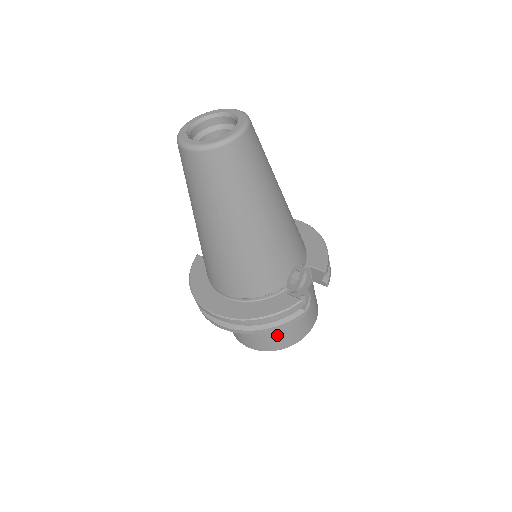
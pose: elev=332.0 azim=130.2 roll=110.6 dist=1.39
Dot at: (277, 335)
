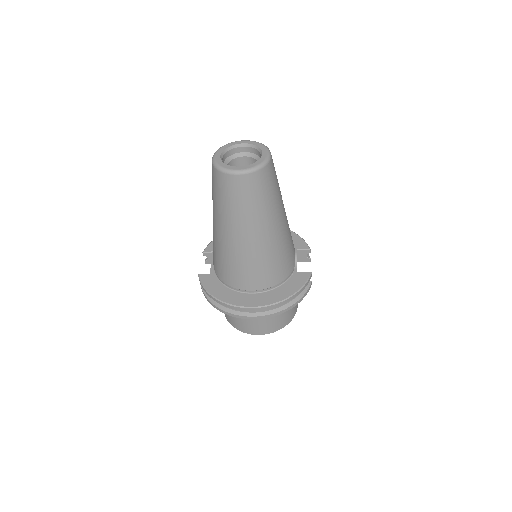
Dot at: (287, 312)
